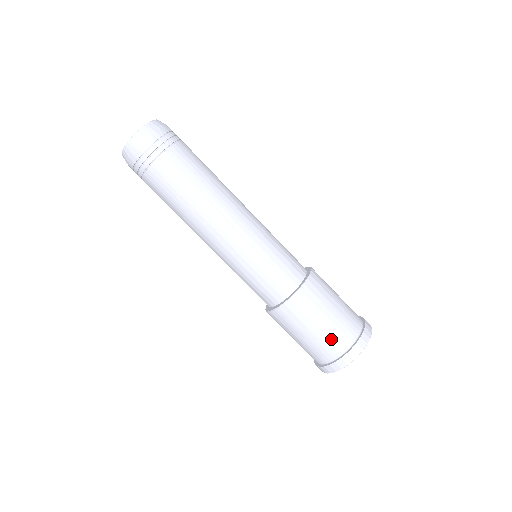
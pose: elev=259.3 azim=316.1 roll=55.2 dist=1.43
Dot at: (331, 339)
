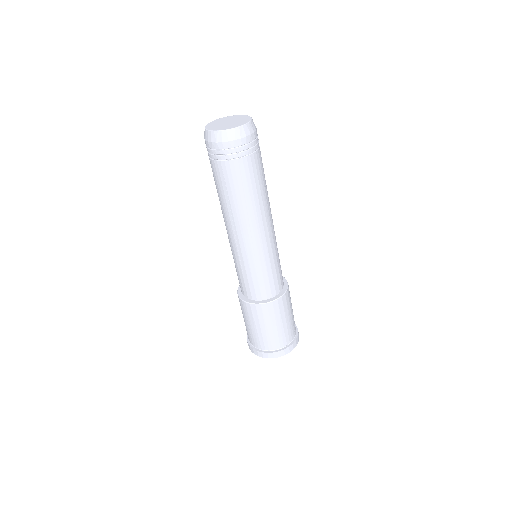
Dot at: (265, 340)
